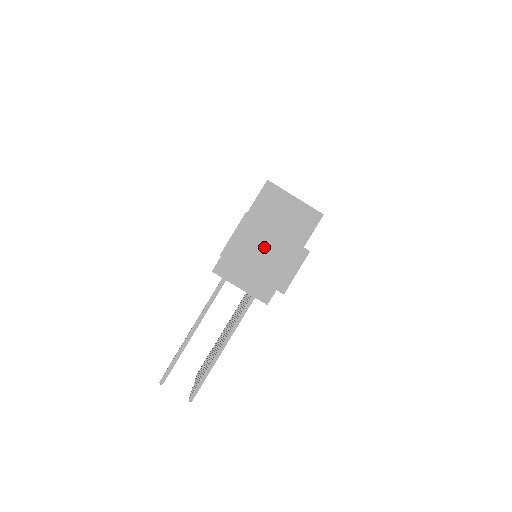
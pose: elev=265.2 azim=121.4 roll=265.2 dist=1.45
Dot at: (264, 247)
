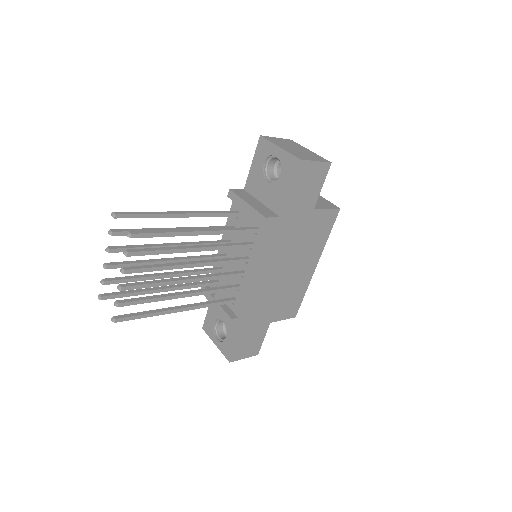
Dot at: (296, 148)
